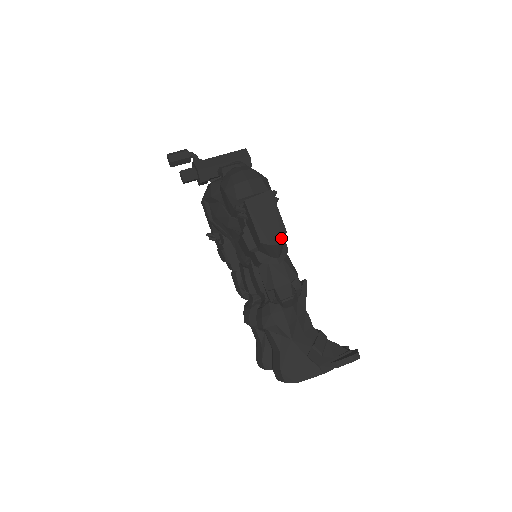
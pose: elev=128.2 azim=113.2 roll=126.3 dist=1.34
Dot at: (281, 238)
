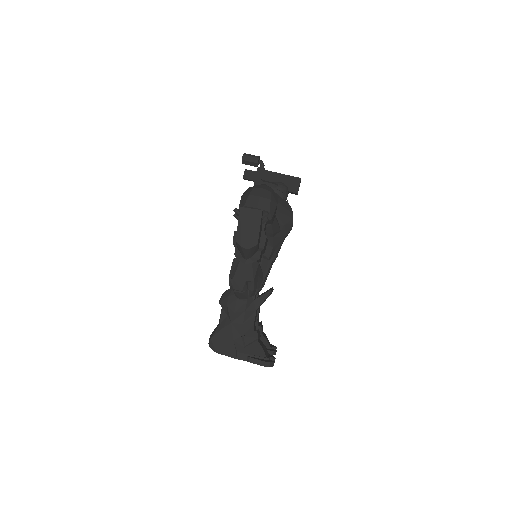
Dot at: (251, 246)
